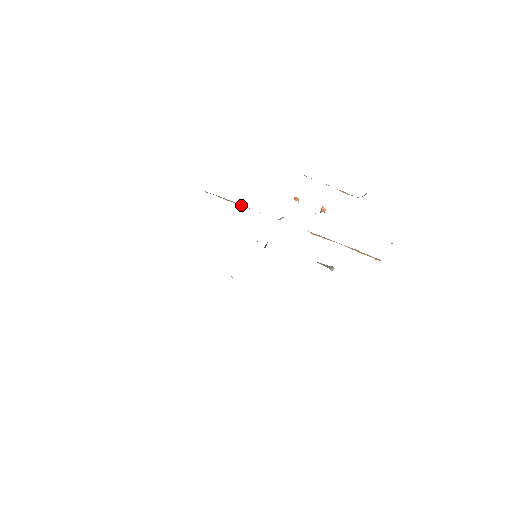
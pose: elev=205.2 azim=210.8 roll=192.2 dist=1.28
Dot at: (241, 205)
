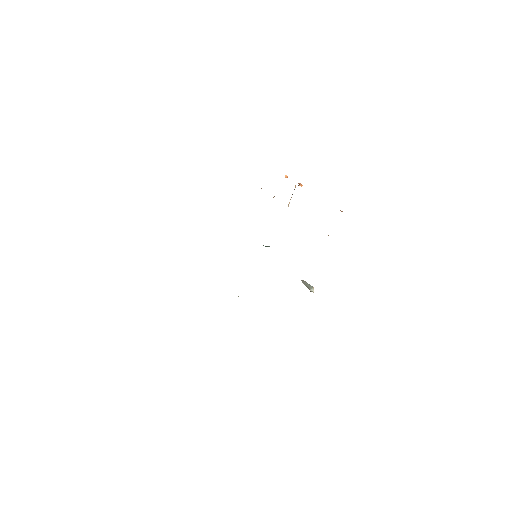
Dot at: occluded
